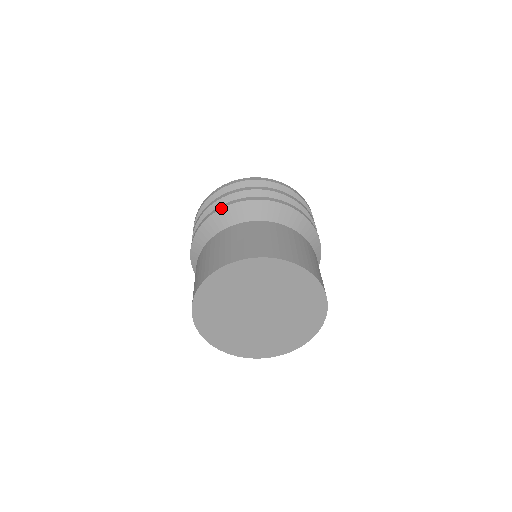
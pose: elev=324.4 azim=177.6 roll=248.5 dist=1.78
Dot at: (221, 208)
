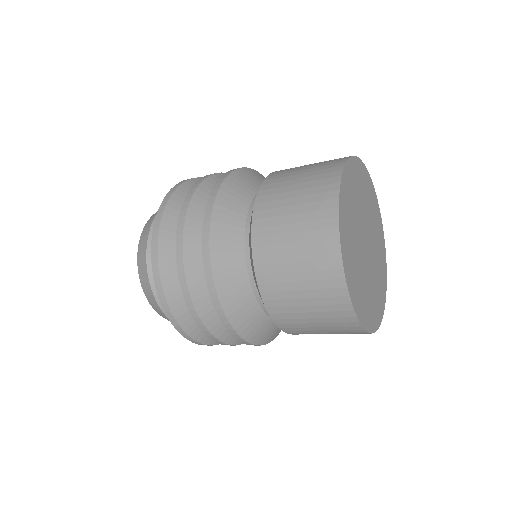
Dot at: (210, 221)
